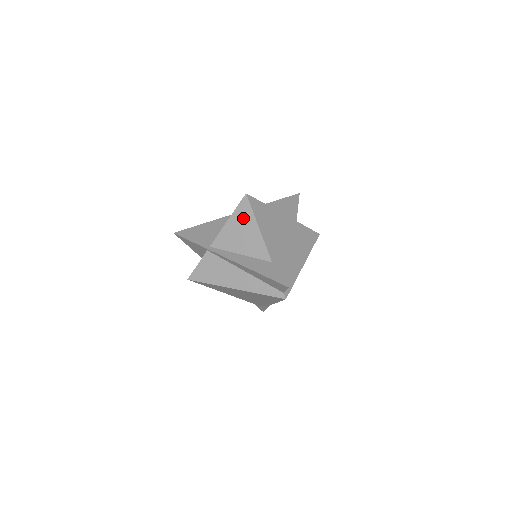
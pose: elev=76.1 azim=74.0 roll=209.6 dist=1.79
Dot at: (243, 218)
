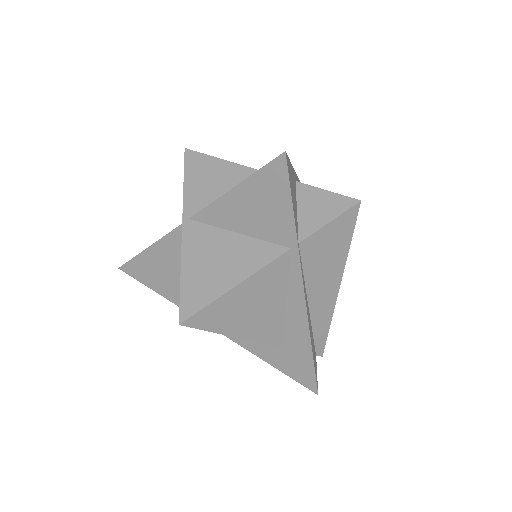
Dot at: occluded
